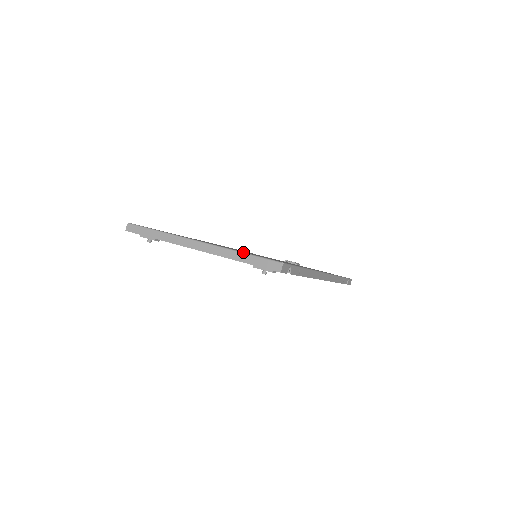
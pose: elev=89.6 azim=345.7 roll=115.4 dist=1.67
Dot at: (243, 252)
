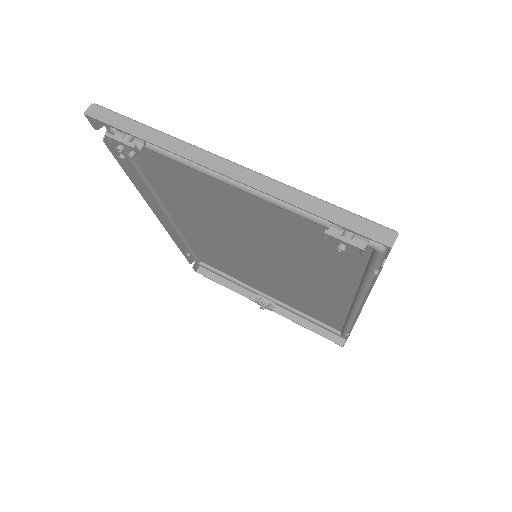
Dot at: occluded
